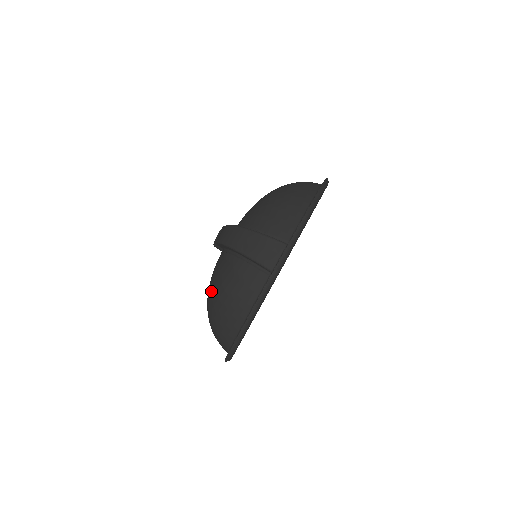
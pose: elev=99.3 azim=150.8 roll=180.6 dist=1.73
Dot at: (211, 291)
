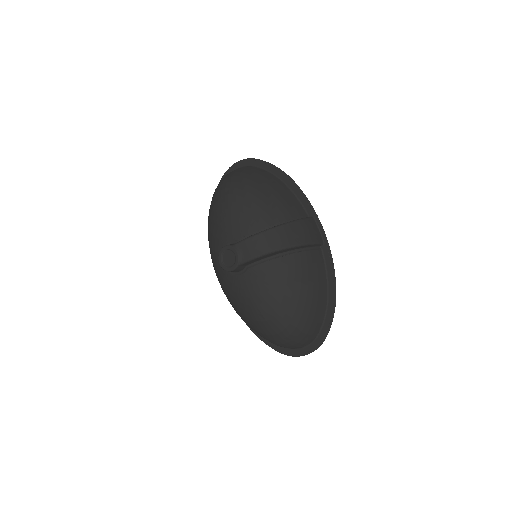
Dot at: (281, 304)
